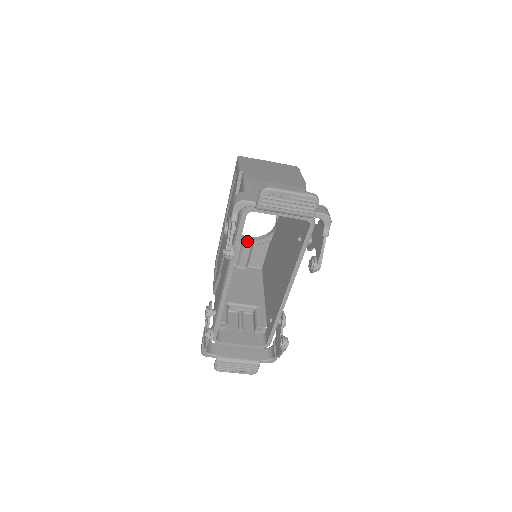
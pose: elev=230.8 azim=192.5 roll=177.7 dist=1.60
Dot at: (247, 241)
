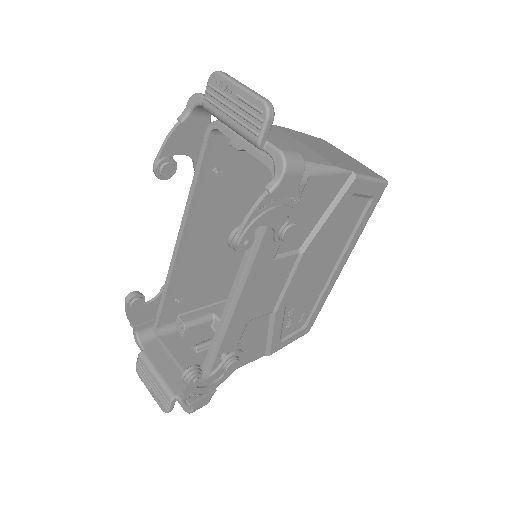
Dot at: occluded
